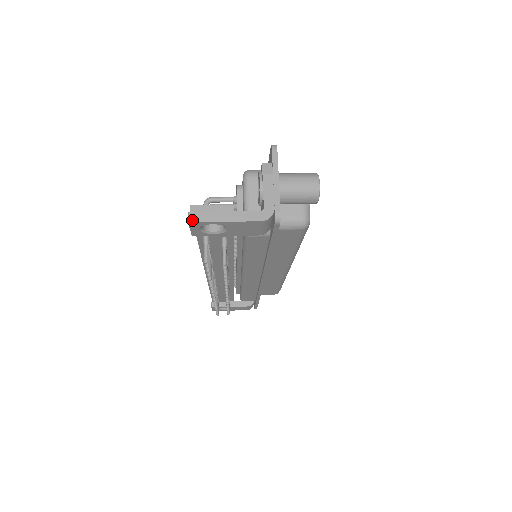
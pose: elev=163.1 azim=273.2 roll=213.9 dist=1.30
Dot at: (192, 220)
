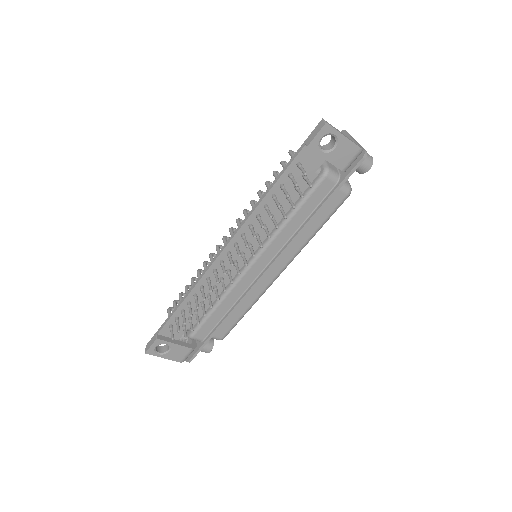
Dot at: (328, 123)
